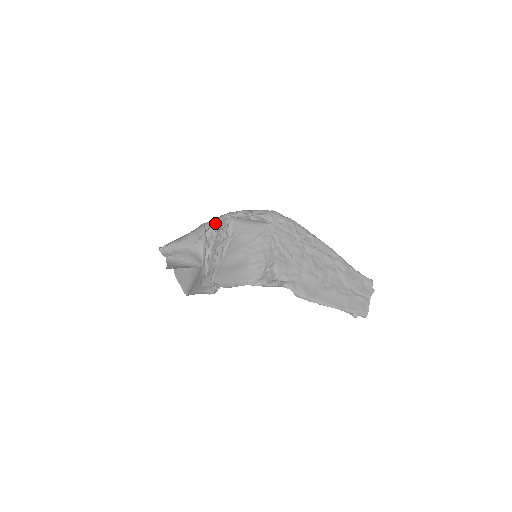
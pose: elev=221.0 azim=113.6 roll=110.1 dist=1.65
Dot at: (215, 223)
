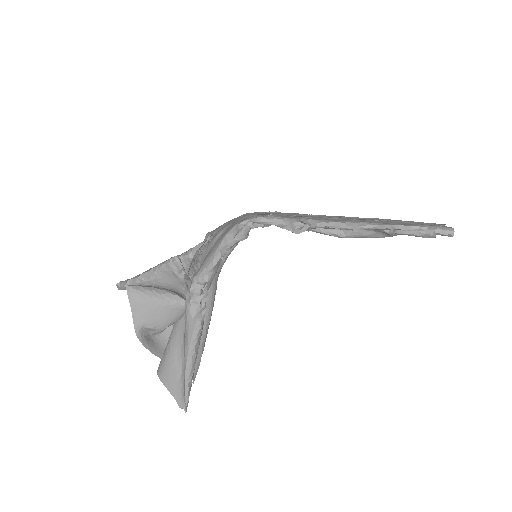
Dot at: occluded
